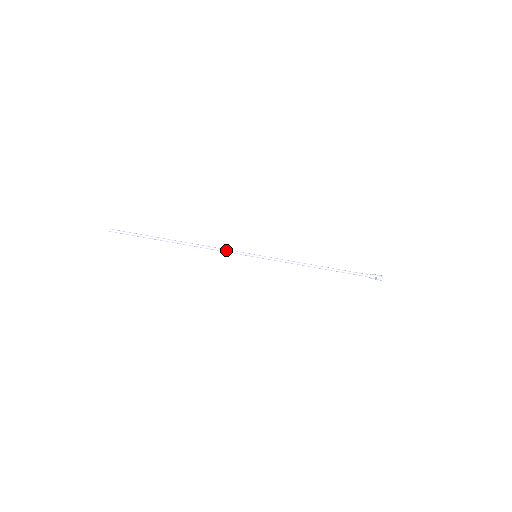
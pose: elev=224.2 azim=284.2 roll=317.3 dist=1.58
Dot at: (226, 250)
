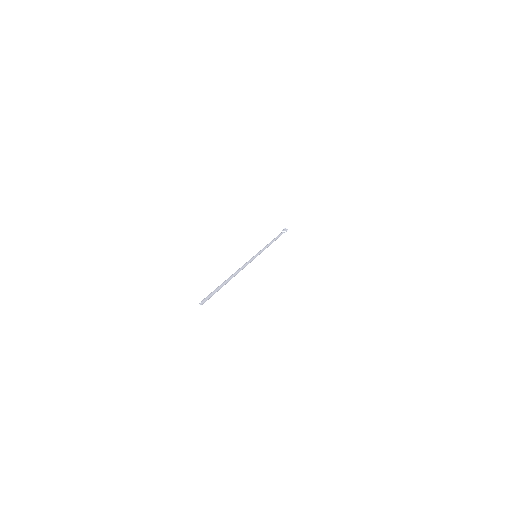
Dot at: occluded
